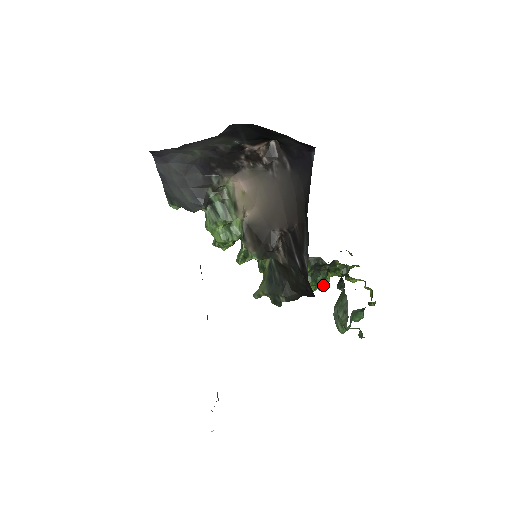
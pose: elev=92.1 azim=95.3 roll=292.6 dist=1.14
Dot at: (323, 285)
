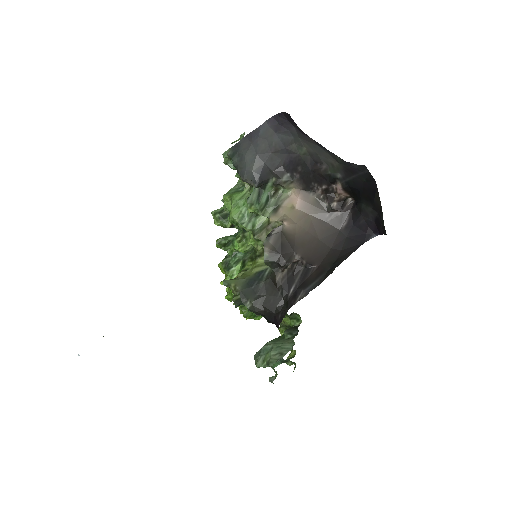
Dot at: (253, 317)
